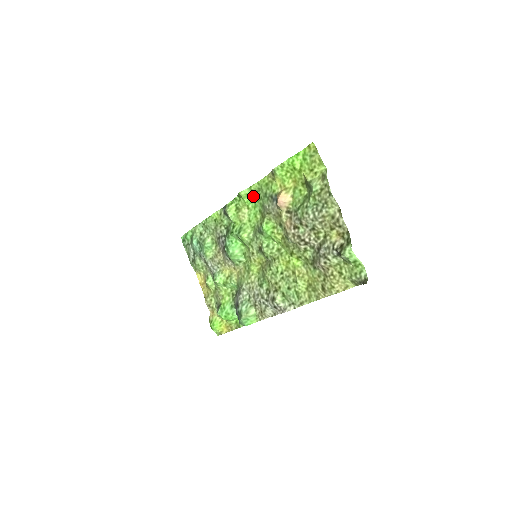
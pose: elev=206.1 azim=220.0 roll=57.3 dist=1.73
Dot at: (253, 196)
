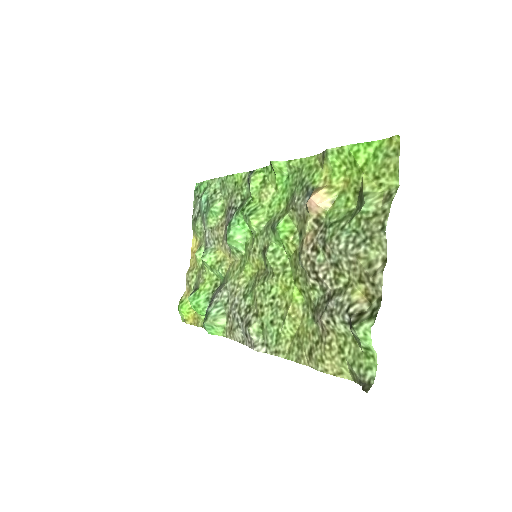
Dot at: (288, 175)
